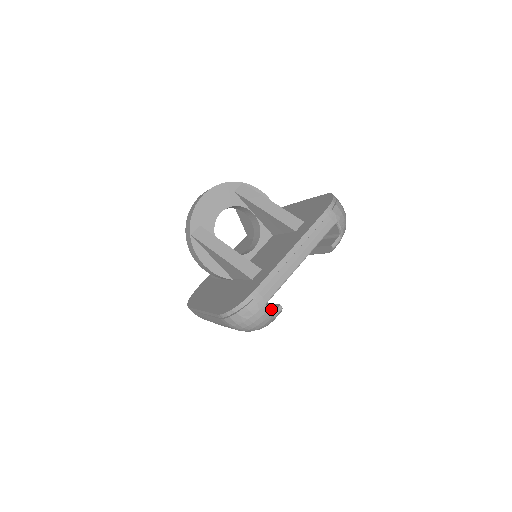
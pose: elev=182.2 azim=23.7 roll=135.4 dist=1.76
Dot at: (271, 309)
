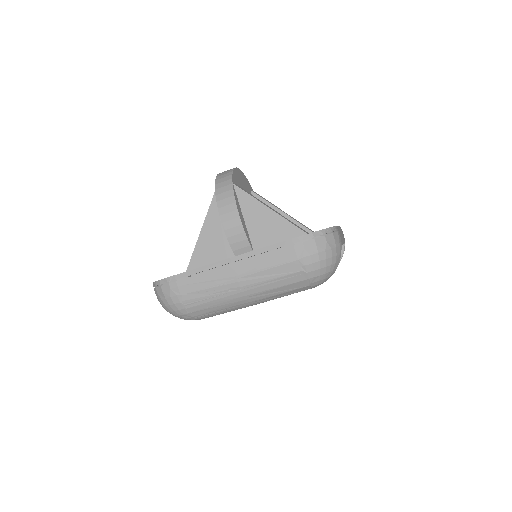
Dot at: occluded
